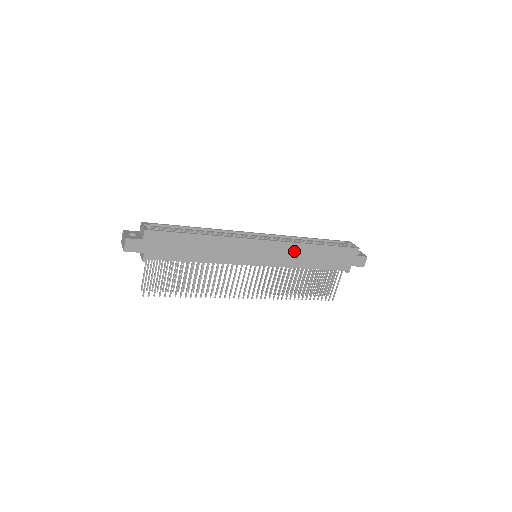
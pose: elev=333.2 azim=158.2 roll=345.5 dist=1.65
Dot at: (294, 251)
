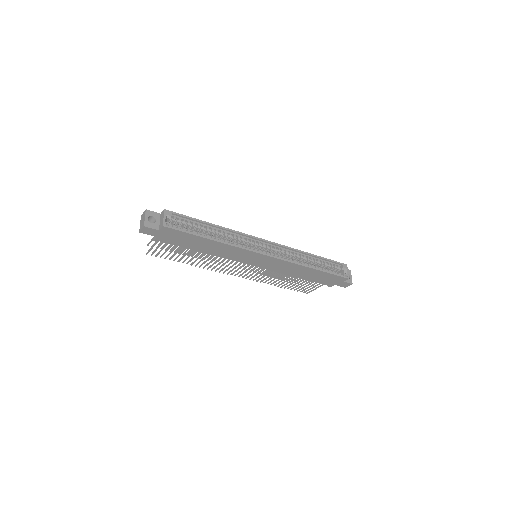
Dot at: (290, 266)
